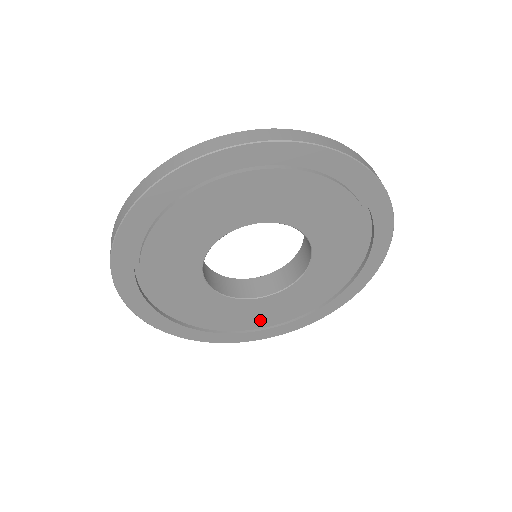
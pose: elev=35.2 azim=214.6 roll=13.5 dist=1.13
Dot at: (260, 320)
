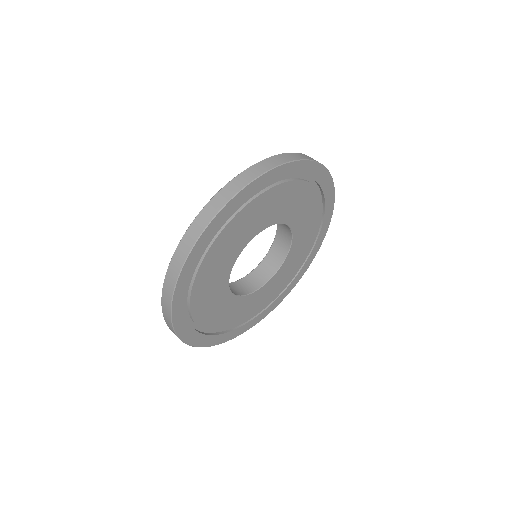
Dot at: (282, 284)
